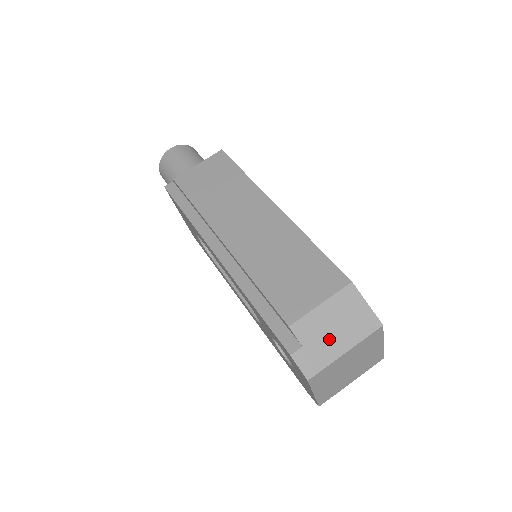
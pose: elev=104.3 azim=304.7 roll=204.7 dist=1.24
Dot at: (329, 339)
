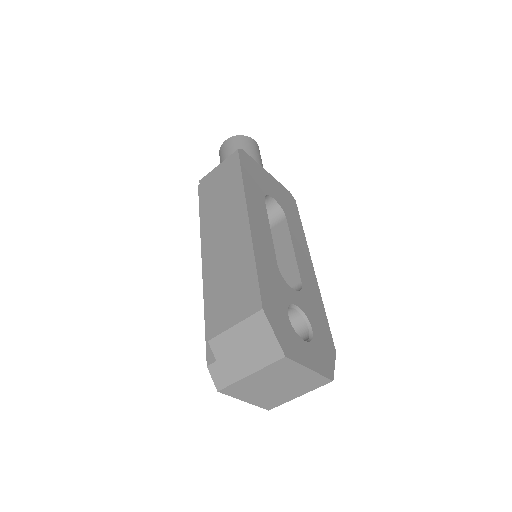
Dot at: (237, 359)
